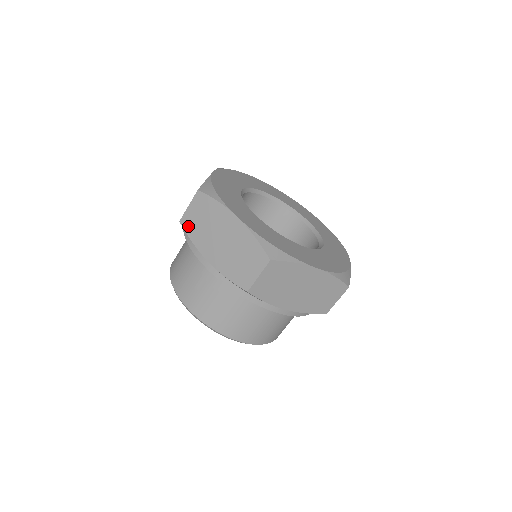
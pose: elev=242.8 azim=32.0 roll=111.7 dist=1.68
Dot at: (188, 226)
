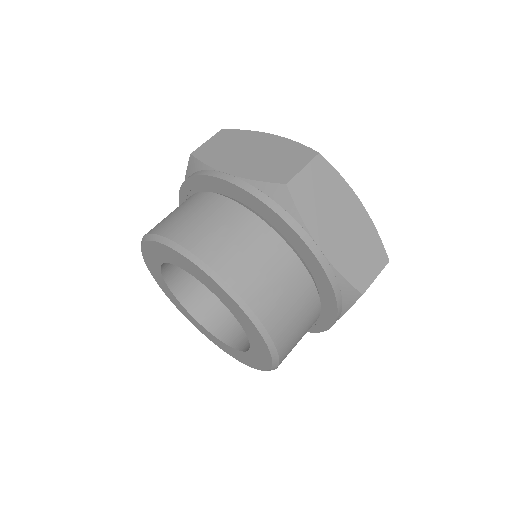
Dot at: (203, 154)
